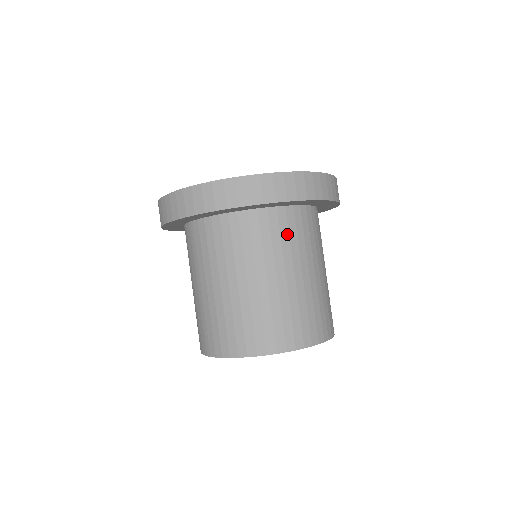
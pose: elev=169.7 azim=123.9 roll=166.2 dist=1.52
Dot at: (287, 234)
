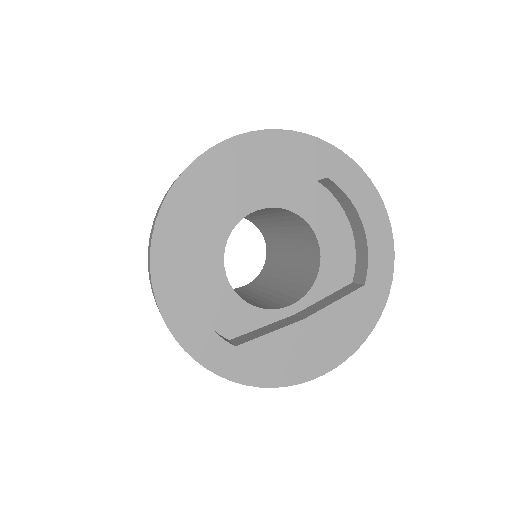
Dot at: occluded
